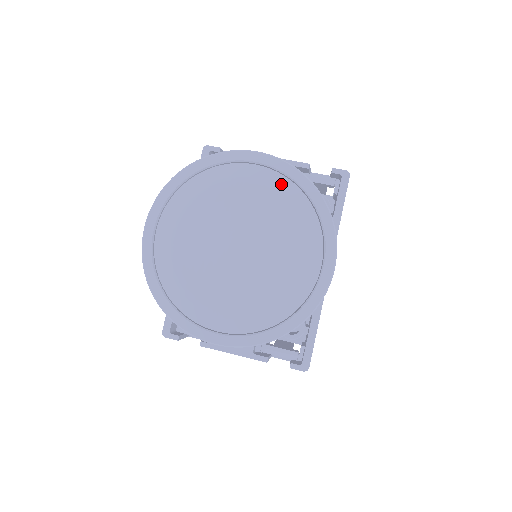
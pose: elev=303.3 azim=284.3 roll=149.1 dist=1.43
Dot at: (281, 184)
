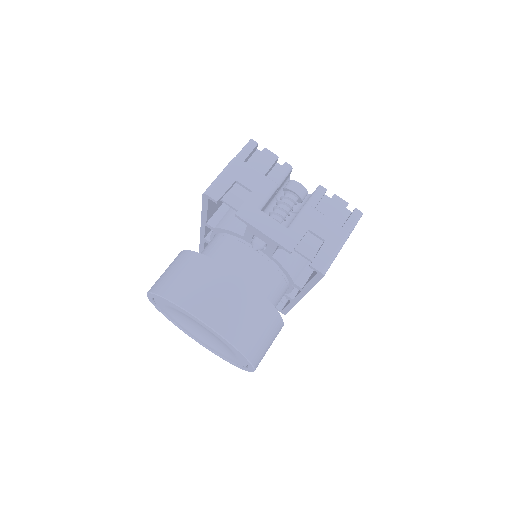
Dot at: (219, 337)
